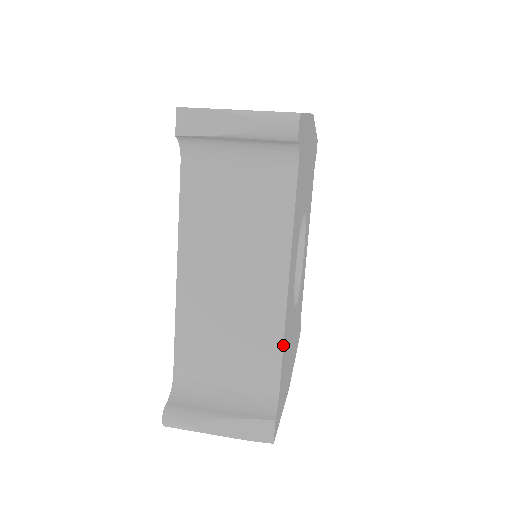
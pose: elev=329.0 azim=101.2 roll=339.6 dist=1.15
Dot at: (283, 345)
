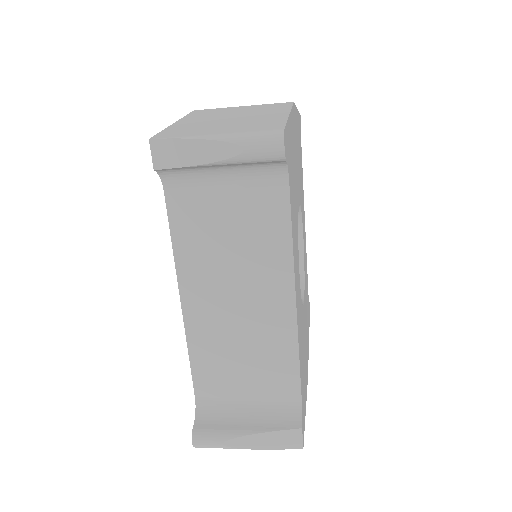
Dot at: (299, 357)
